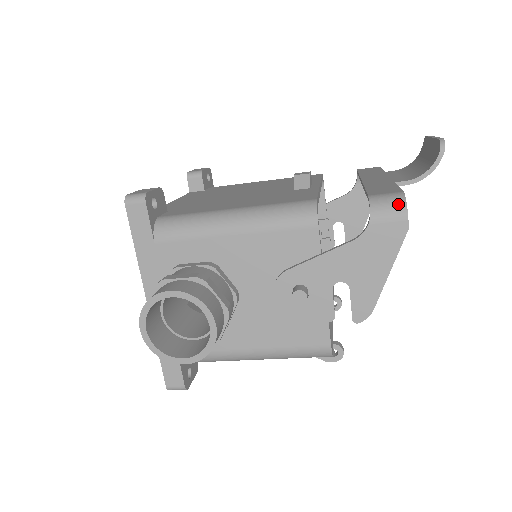
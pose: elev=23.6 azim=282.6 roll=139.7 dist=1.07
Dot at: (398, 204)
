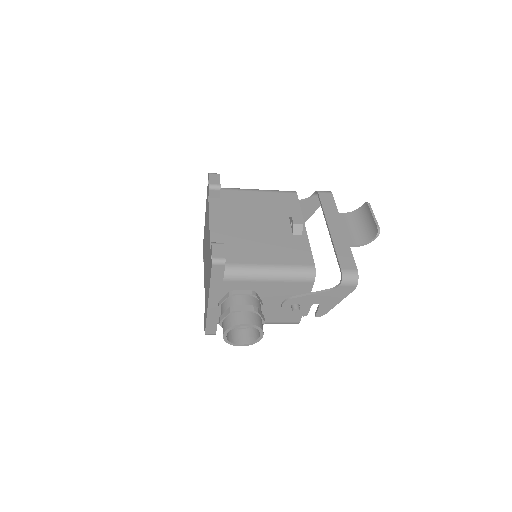
Dot at: (355, 279)
